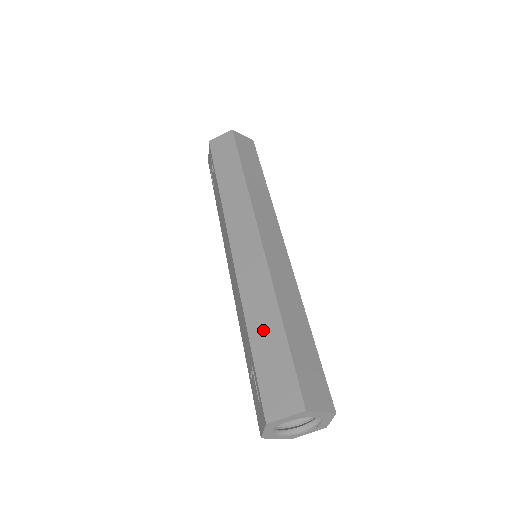
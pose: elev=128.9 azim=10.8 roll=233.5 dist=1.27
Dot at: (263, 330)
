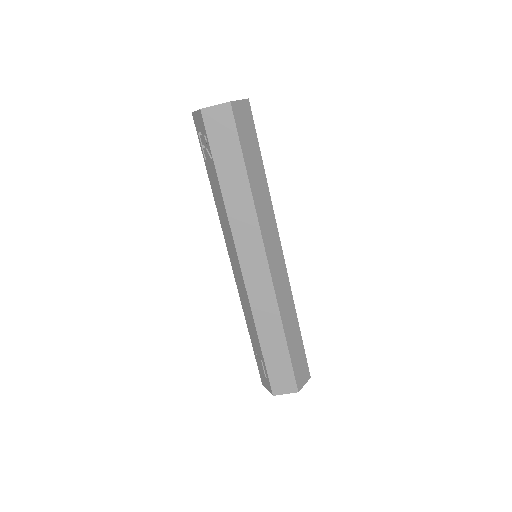
Dot at: (271, 341)
